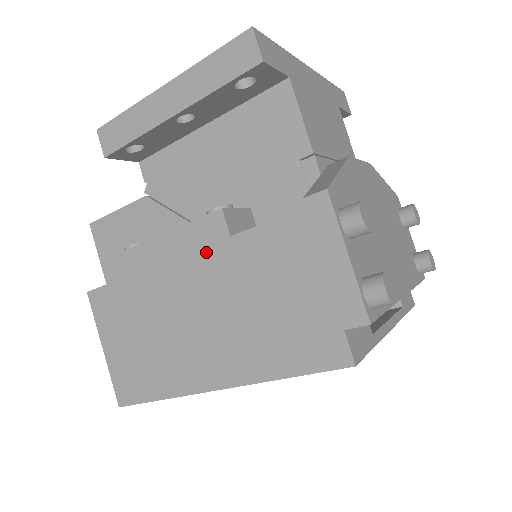
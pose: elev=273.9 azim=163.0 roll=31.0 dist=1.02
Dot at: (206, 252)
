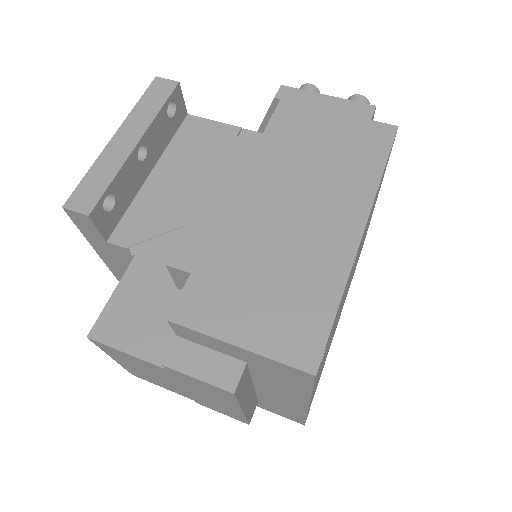
Dot at: (249, 171)
